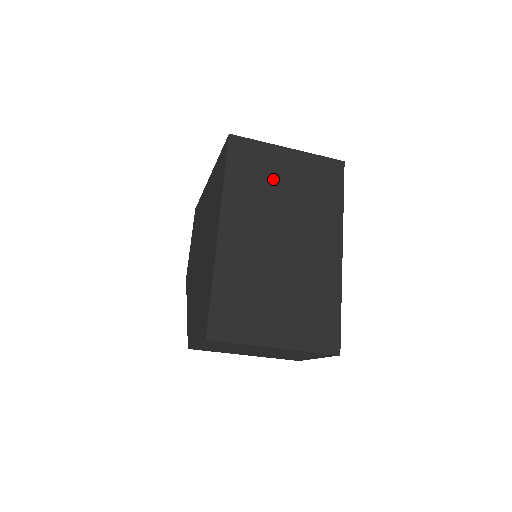
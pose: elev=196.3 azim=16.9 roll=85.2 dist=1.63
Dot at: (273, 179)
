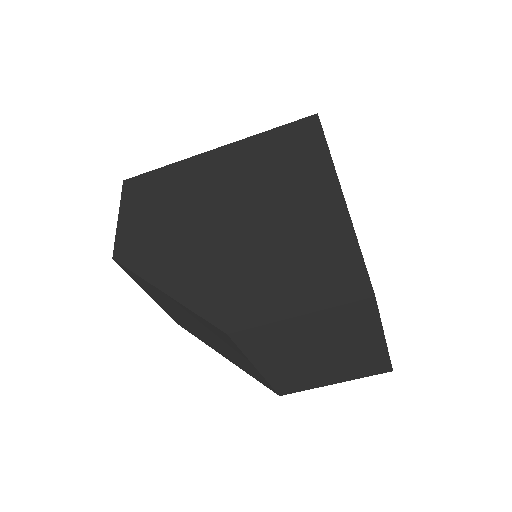
Dot at: occluded
